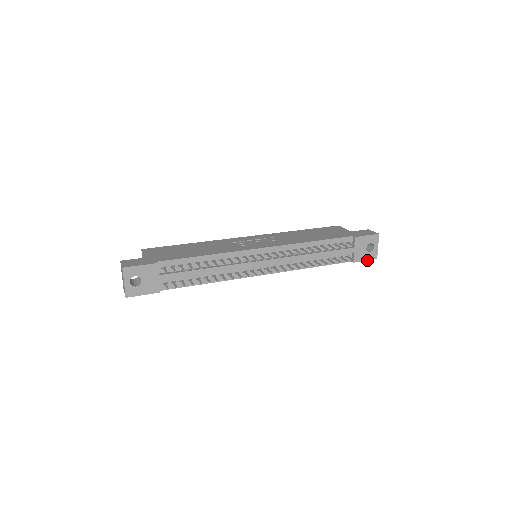
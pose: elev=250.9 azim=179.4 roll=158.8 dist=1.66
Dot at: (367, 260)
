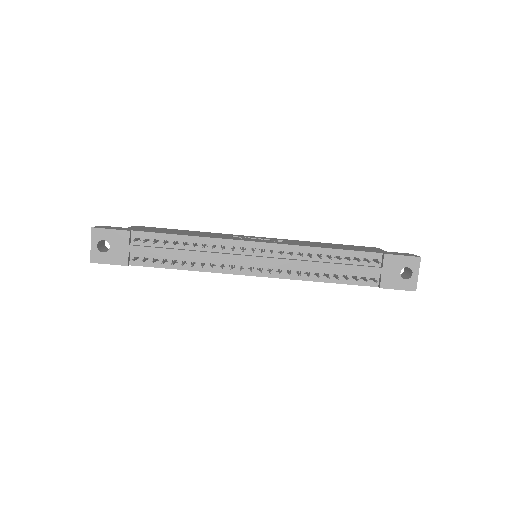
Dot at: (401, 289)
